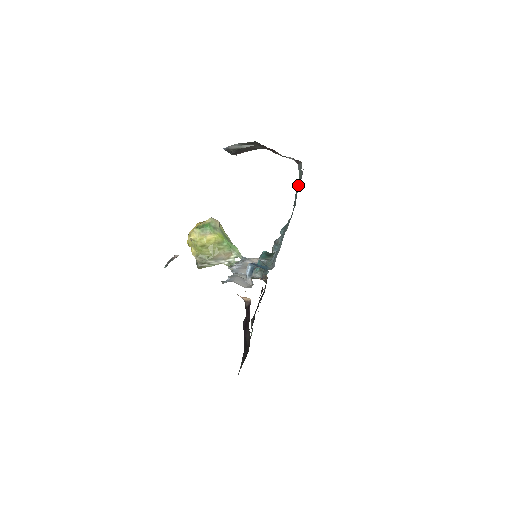
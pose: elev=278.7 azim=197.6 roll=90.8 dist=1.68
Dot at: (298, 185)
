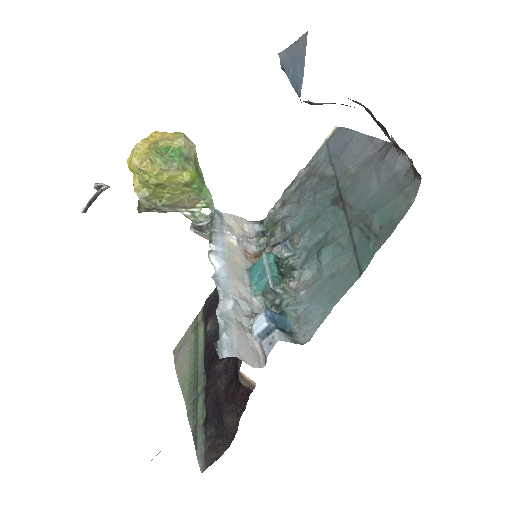
Dot at: (395, 213)
